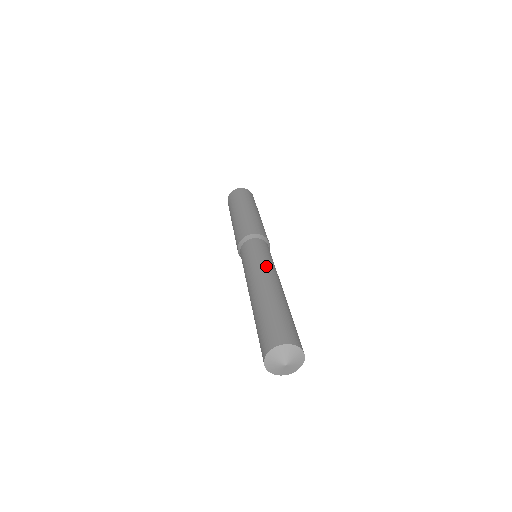
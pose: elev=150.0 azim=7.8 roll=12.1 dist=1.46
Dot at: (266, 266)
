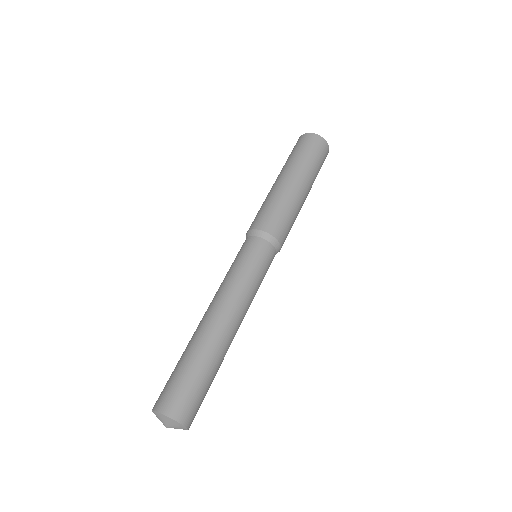
Dot at: (240, 293)
